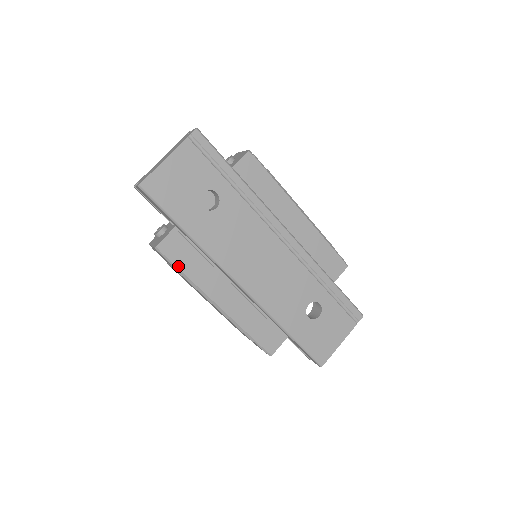
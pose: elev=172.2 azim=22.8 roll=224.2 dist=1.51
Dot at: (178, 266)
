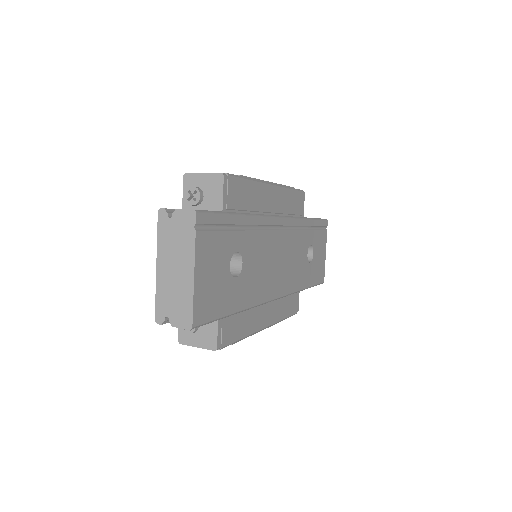
Dot at: (235, 340)
